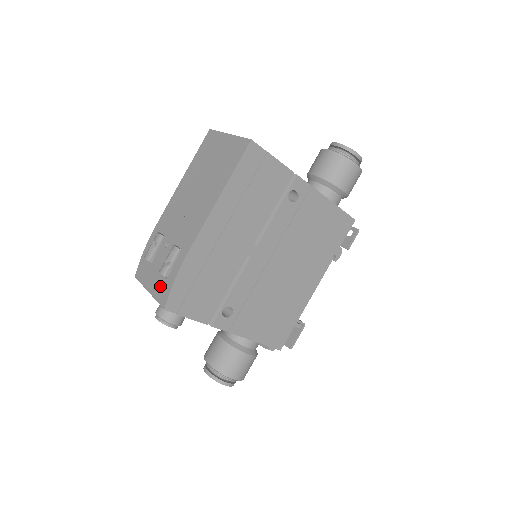
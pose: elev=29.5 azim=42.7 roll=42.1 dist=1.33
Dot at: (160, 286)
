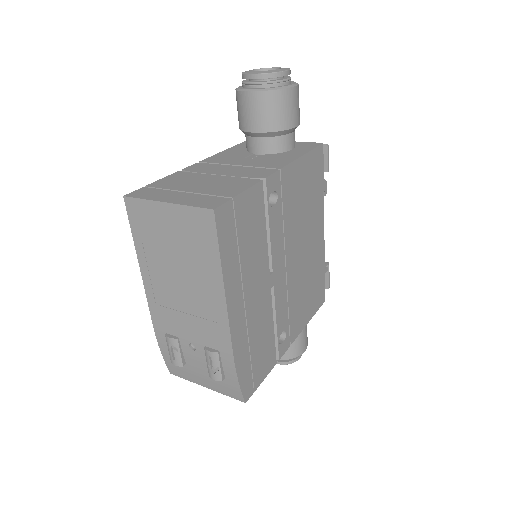
Dot at: (221, 385)
